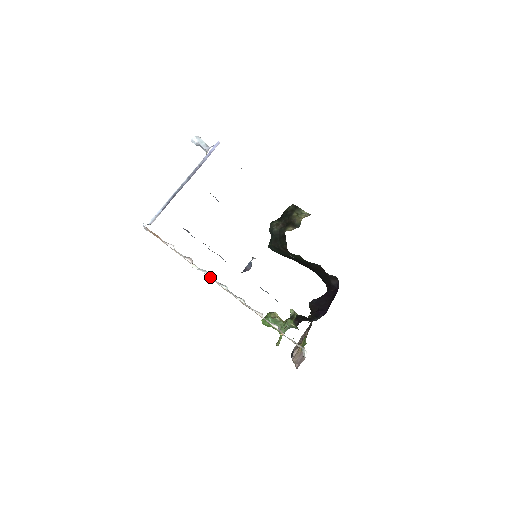
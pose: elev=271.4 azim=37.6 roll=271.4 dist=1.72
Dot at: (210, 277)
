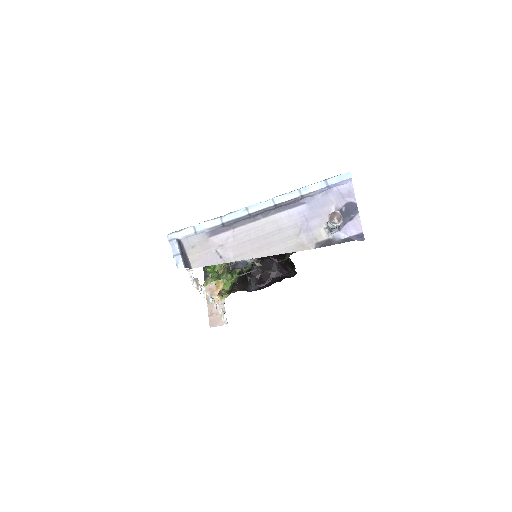
Dot at: (204, 295)
